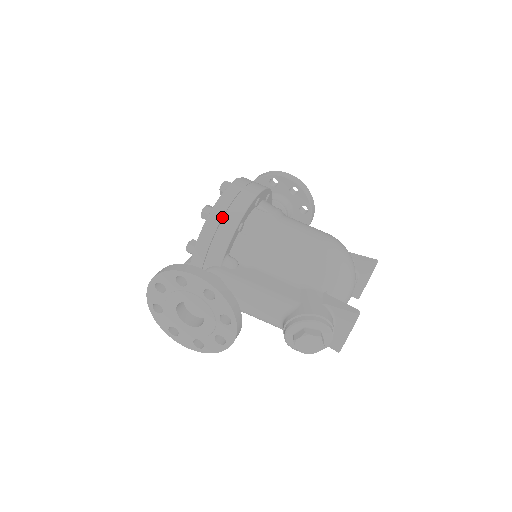
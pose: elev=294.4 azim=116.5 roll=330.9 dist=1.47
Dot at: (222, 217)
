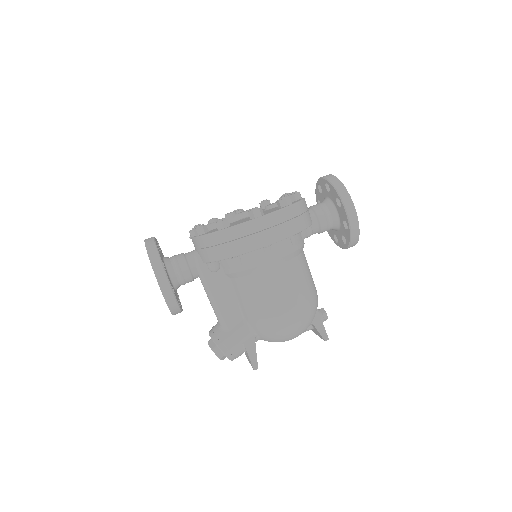
Dot at: (223, 243)
